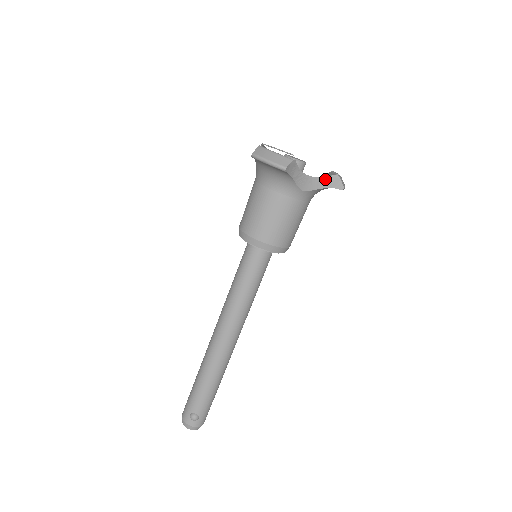
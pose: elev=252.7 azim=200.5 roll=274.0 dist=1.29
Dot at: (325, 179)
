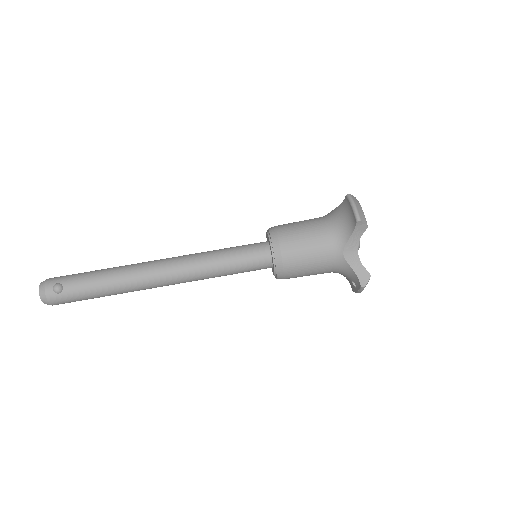
Dot at: (362, 267)
